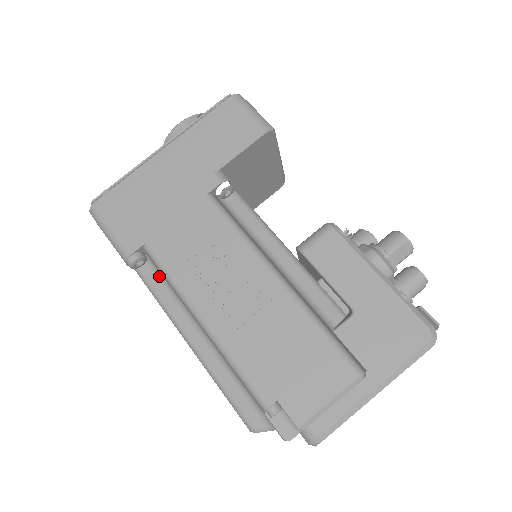
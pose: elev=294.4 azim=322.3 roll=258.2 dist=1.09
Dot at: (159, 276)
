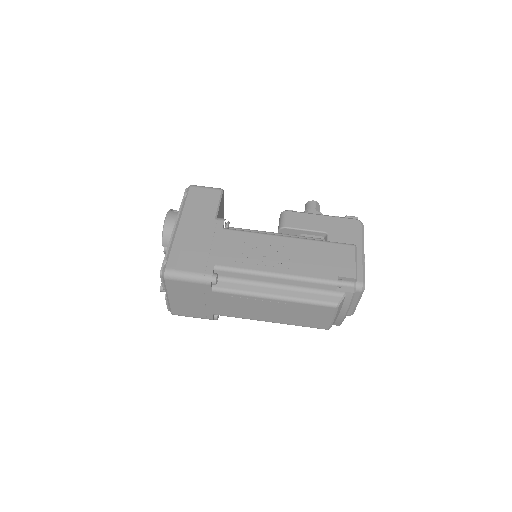
Dot at: (231, 281)
